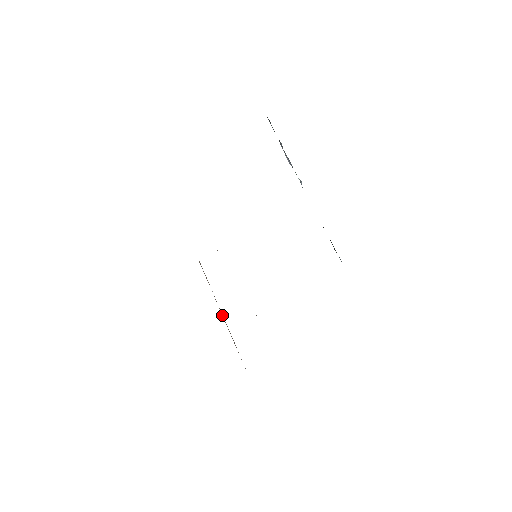
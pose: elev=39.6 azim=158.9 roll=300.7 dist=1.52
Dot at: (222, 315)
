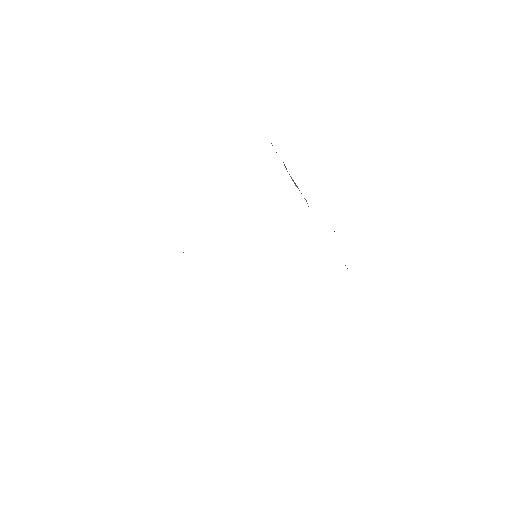
Dot at: occluded
